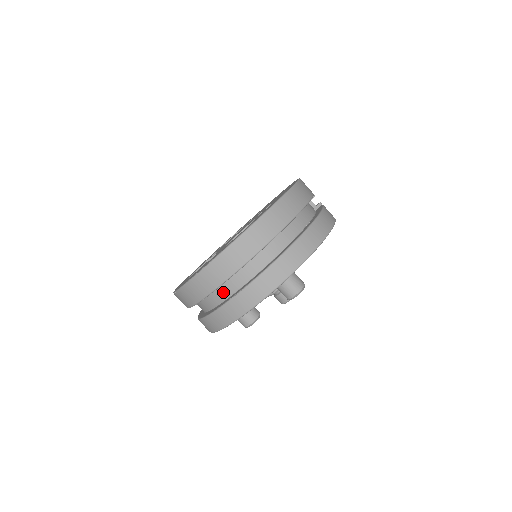
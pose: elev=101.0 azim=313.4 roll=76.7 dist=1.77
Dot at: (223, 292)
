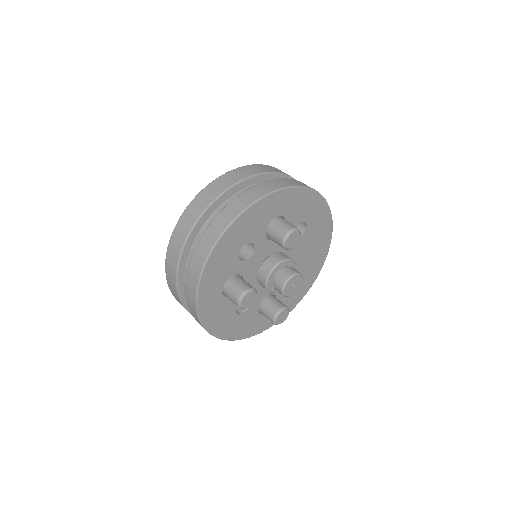
Dot at: occluded
